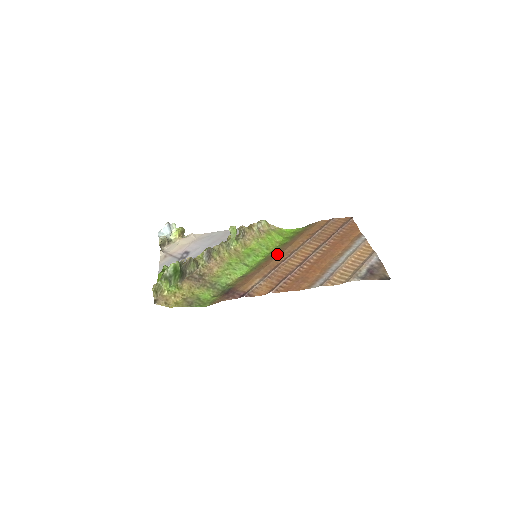
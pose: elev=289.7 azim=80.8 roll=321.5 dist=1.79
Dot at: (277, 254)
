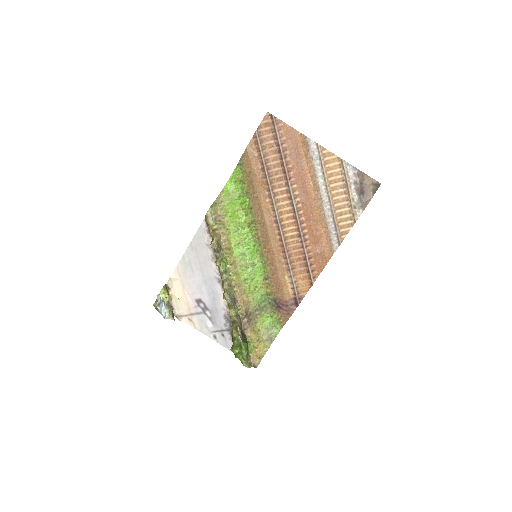
Dot at: (265, 234)
